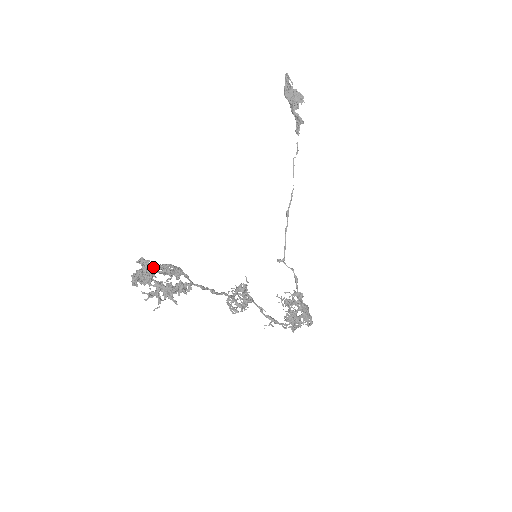
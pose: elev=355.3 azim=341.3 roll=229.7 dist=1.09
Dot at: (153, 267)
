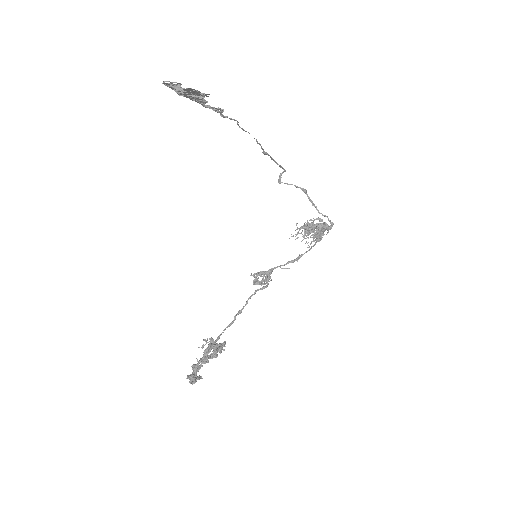
Dot at: (196, 366)
